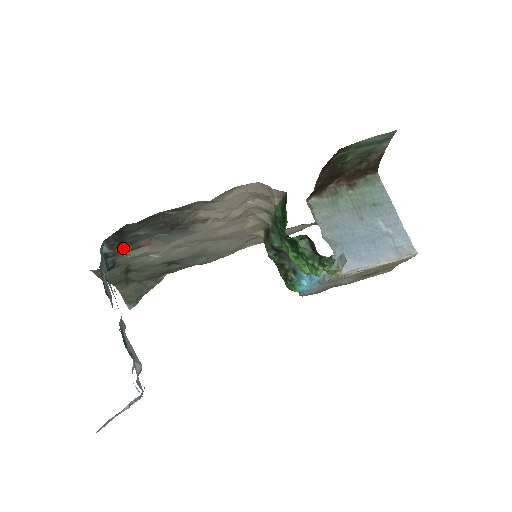
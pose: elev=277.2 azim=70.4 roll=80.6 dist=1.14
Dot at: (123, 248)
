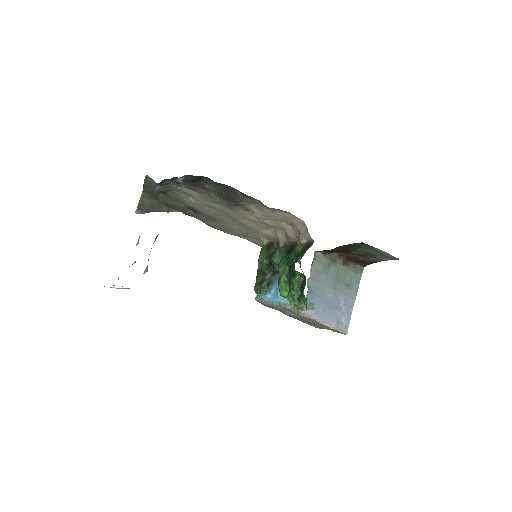
Dot at: (184, 183)
